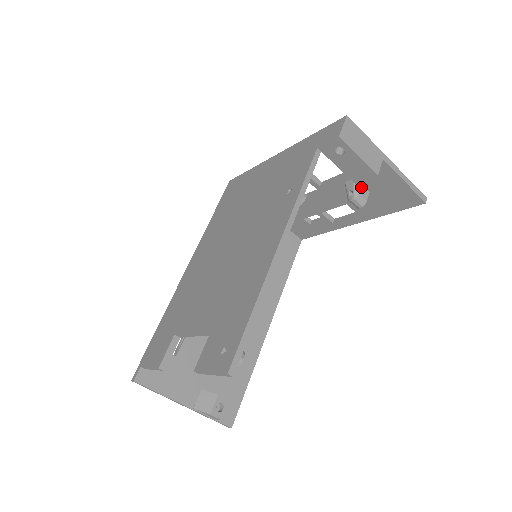
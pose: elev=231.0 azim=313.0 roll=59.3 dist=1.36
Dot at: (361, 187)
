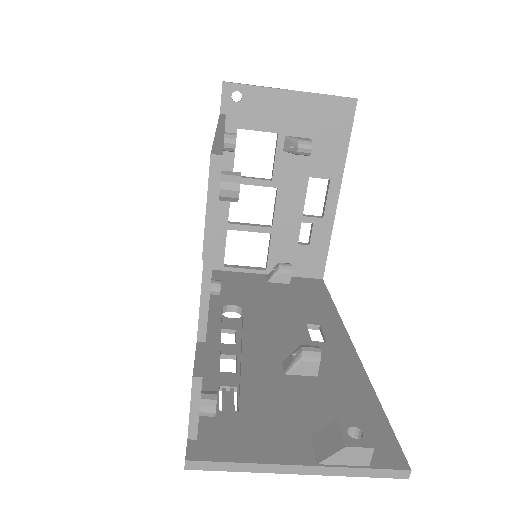
Dot at: occluded
